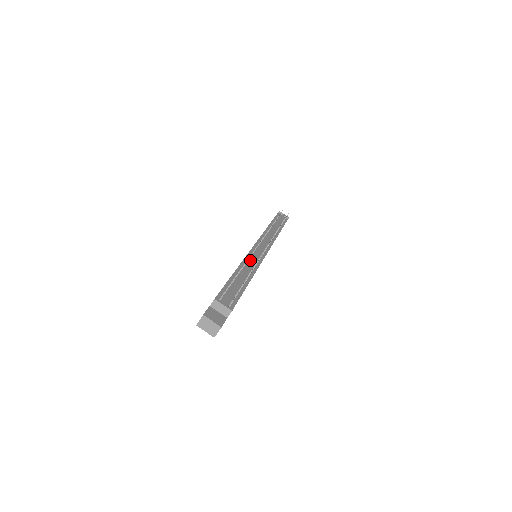
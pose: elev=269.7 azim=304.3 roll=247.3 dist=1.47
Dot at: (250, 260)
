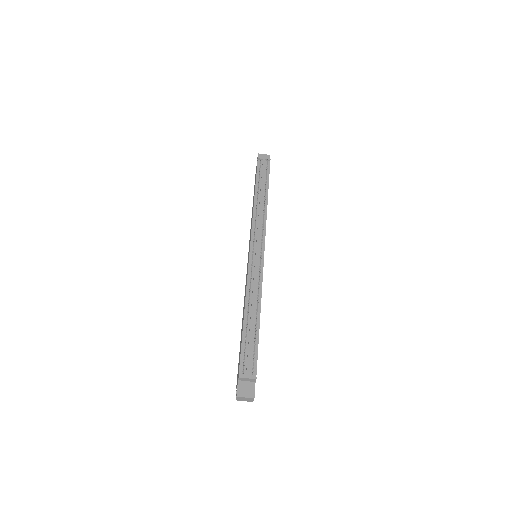
Dot at: (252, 283)
